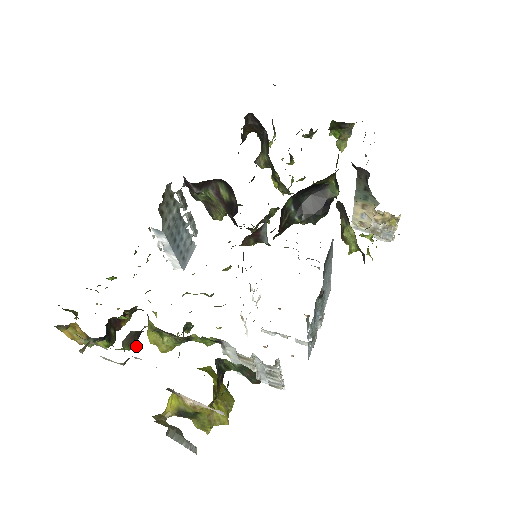
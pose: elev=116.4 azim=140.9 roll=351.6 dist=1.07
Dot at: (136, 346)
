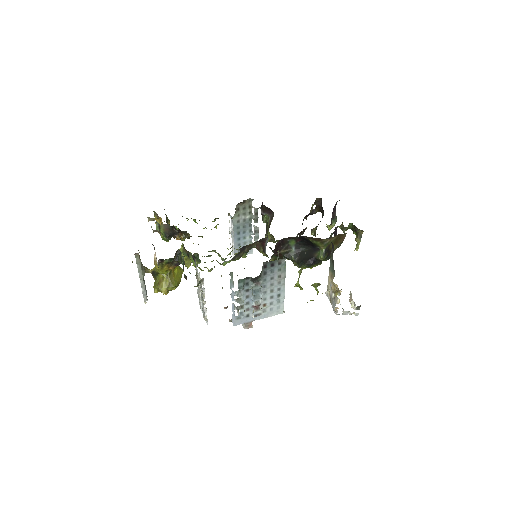
Dot at: (167, 237)
